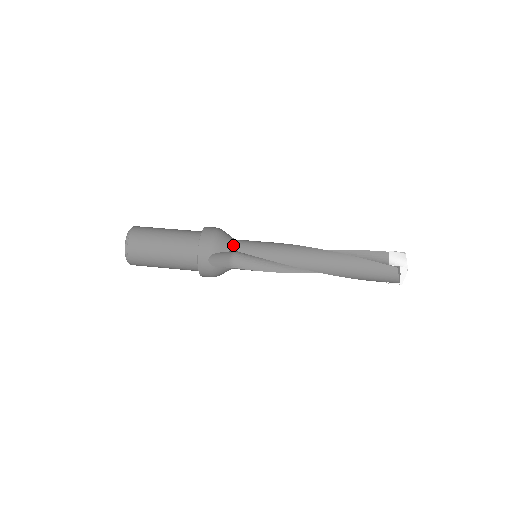
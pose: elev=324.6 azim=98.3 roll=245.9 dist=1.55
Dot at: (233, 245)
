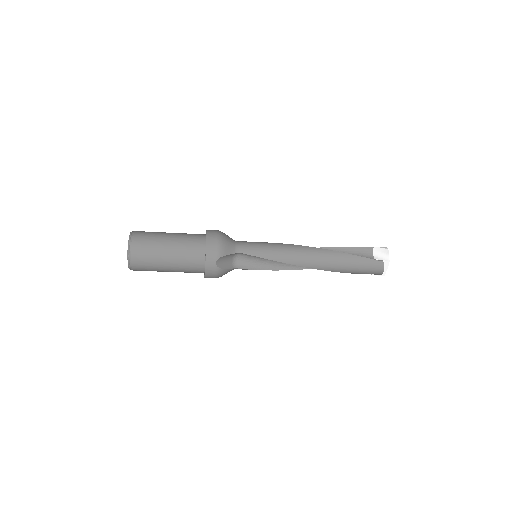
Dot at: (237, 247)
